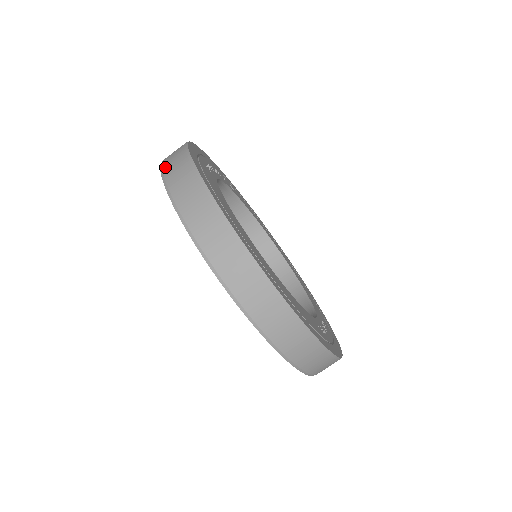
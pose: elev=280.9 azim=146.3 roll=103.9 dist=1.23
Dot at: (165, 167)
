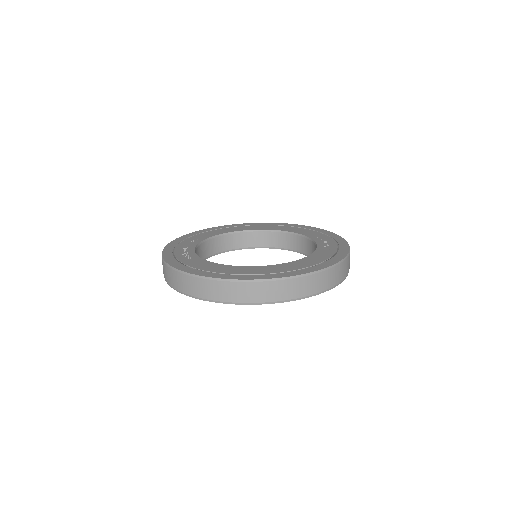
Dot at: (181, 290)
